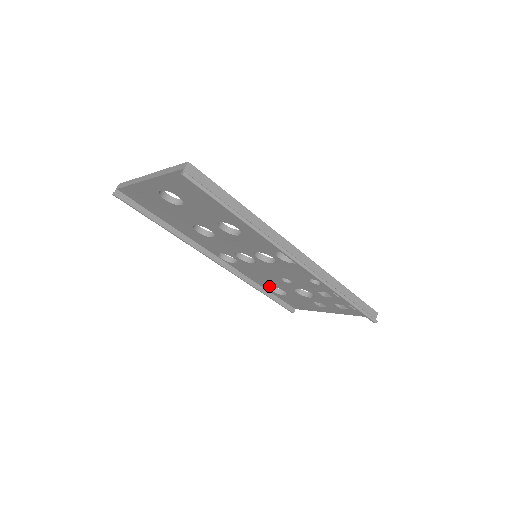
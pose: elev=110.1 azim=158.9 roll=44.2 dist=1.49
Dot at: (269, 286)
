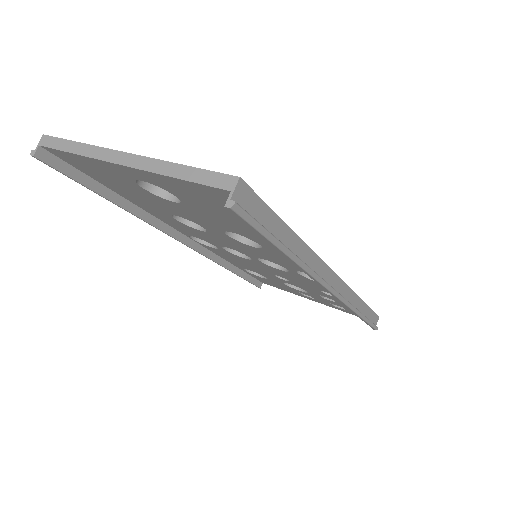
Dot at: (245, 268)
